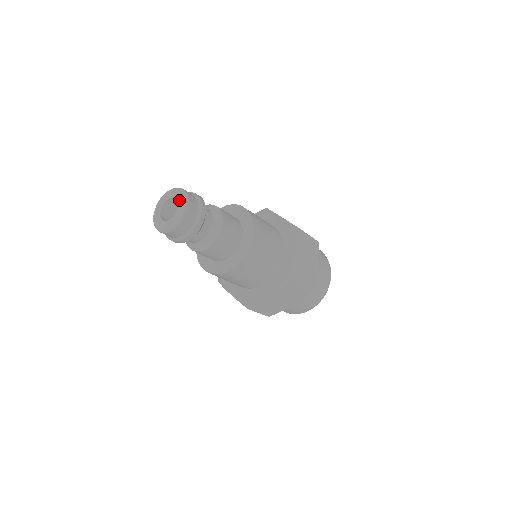
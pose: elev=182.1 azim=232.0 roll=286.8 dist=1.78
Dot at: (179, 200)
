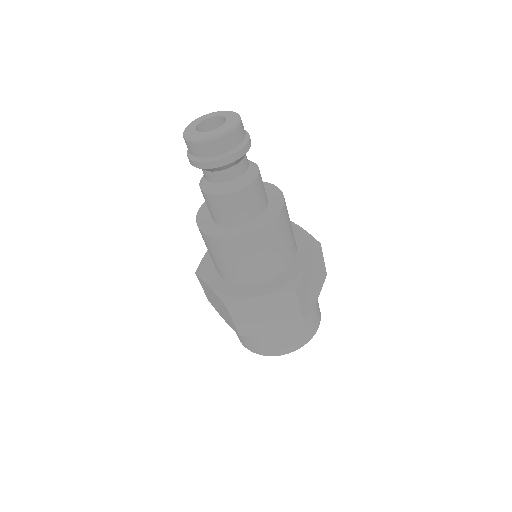
Dot at: (229, 118)
